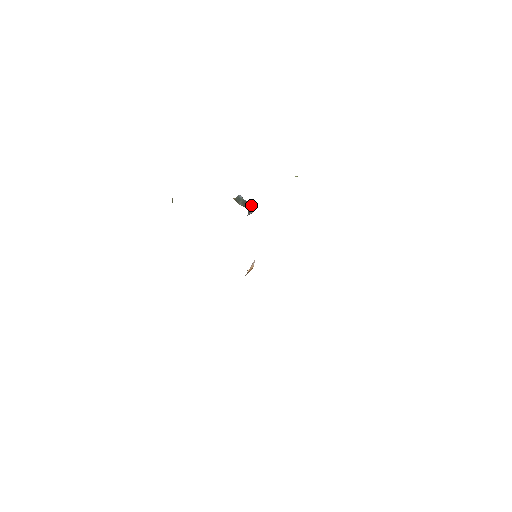
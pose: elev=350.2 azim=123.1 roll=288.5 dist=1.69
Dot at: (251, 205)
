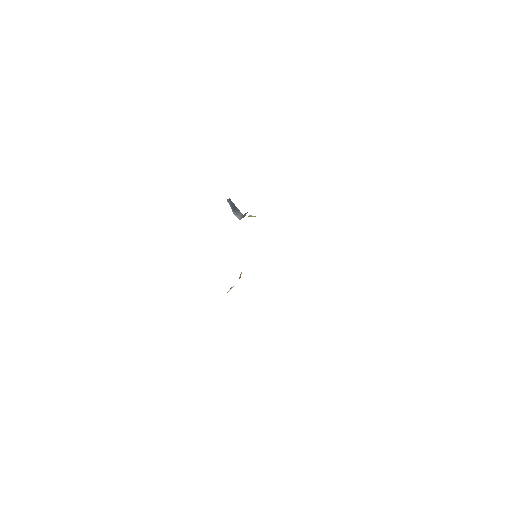
Dot at: occluded
